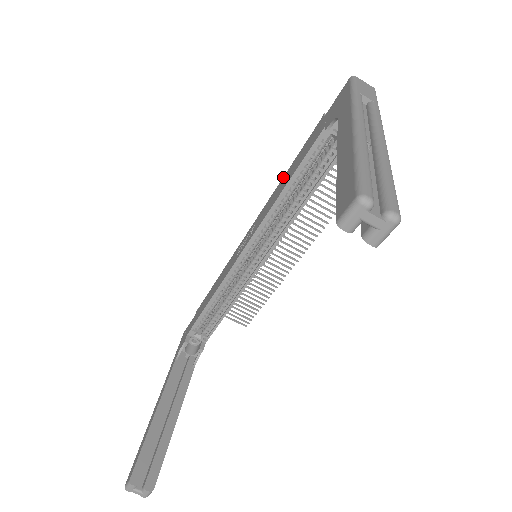
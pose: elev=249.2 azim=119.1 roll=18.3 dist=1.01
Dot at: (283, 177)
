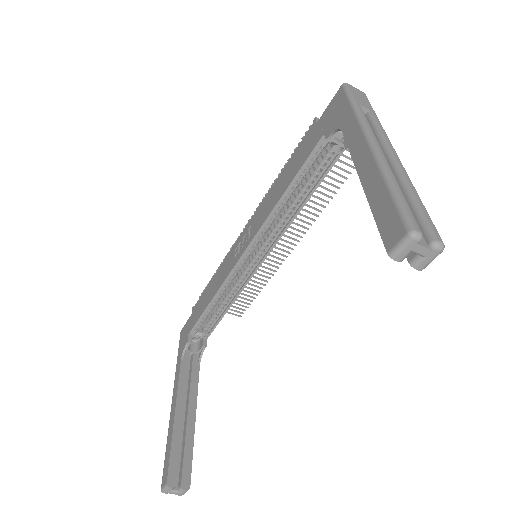
Dot at: (277, 179)
